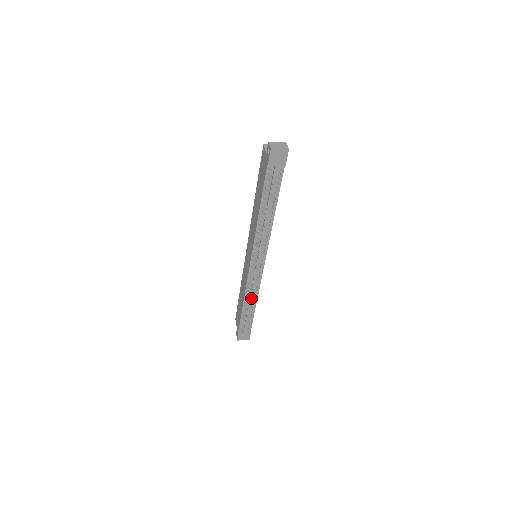
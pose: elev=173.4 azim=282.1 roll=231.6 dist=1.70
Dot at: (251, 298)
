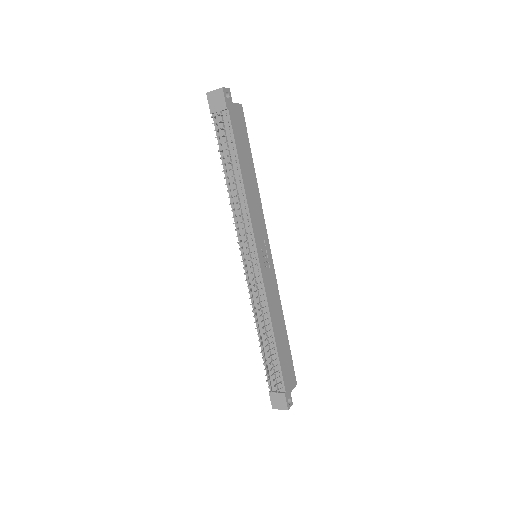
Dot at: (262, 322)
